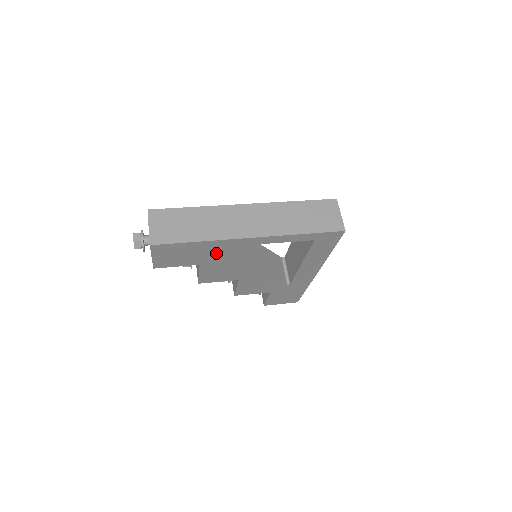
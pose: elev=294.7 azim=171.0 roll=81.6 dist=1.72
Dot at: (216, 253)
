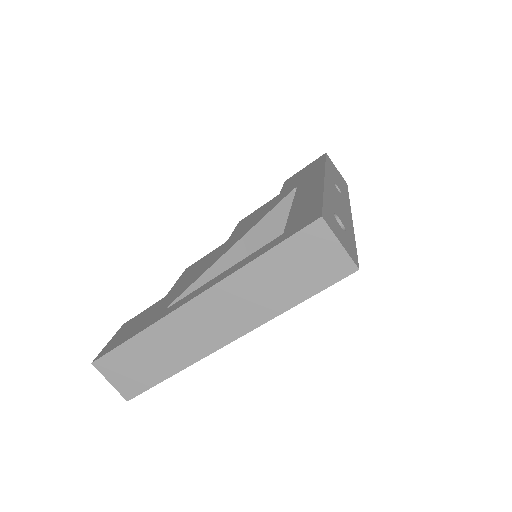
Dot at: occluded
